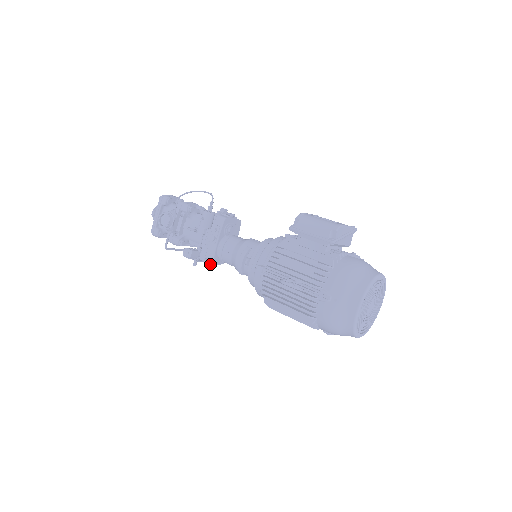
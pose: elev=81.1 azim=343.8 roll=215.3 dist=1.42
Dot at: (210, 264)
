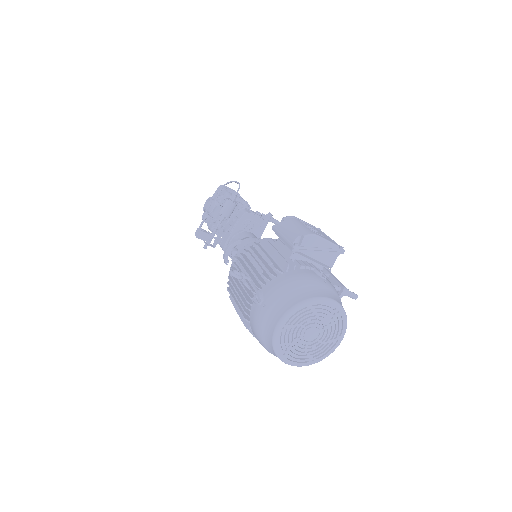
Dot at: occluded
